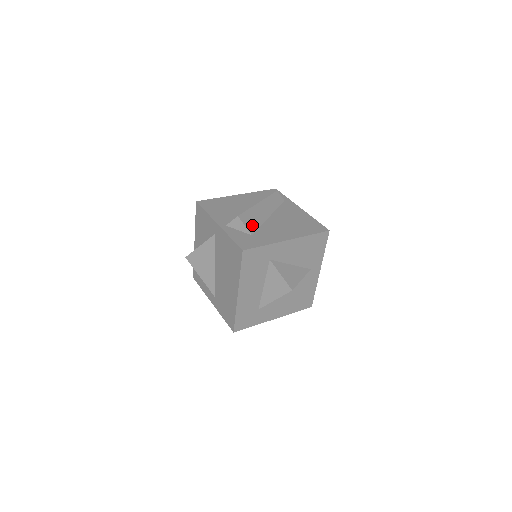
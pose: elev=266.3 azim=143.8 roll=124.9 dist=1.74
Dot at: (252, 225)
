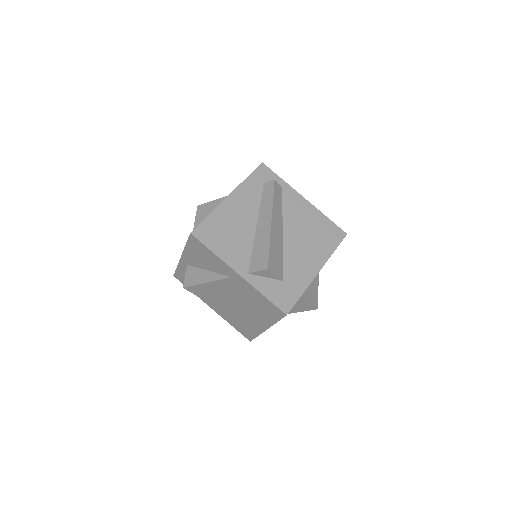
Dot at: (278, 266)
